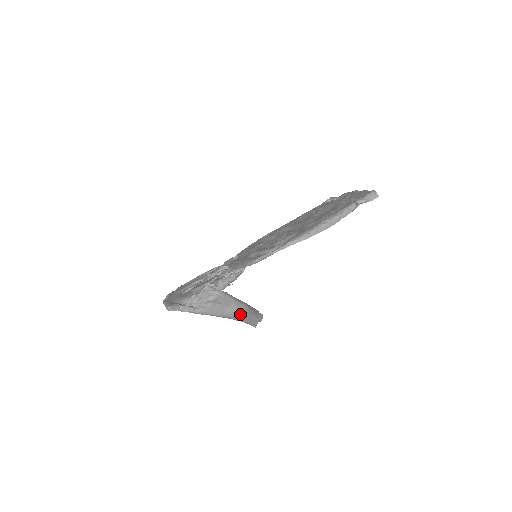
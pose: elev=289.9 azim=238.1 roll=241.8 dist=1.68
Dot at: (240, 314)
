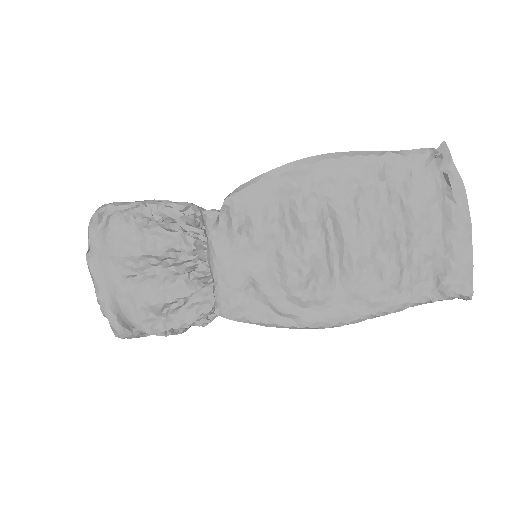
Dot at: occluded
